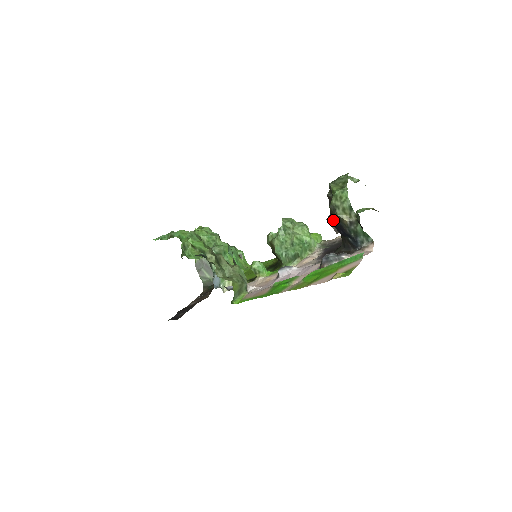
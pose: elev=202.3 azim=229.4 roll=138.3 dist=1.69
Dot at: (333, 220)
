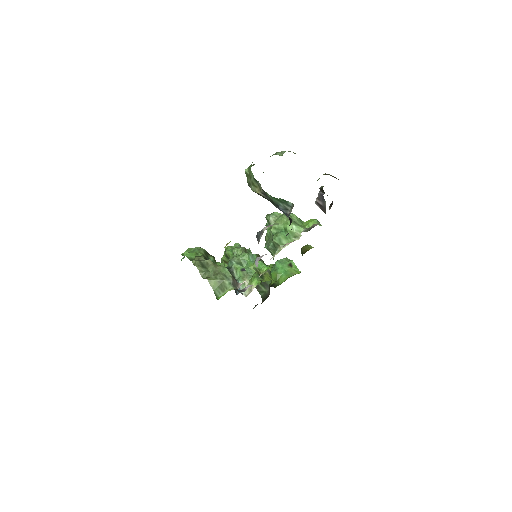
Dot at: occluded
